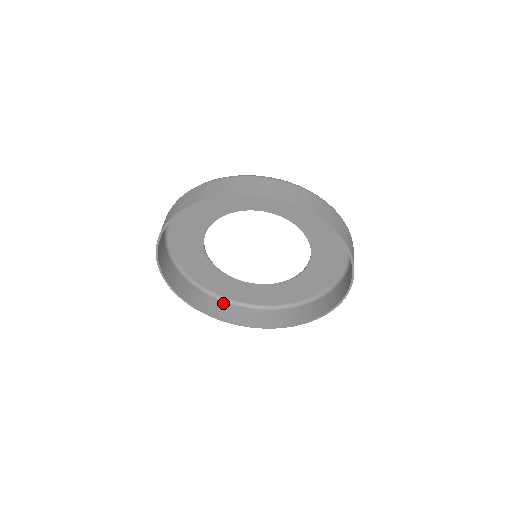
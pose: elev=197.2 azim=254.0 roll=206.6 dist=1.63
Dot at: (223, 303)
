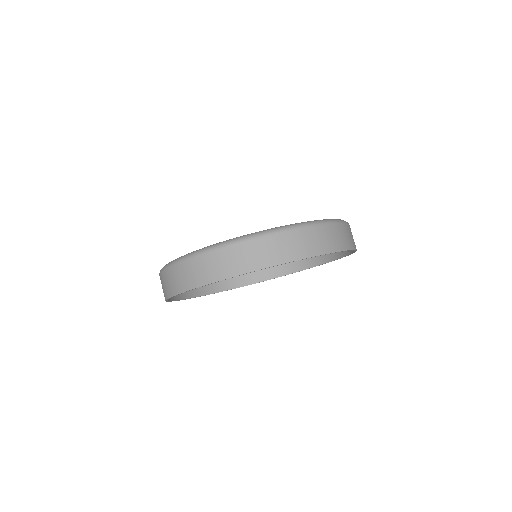
Dot at: occluded
